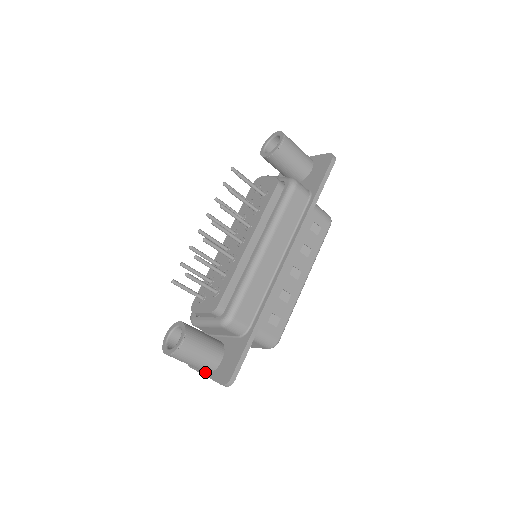
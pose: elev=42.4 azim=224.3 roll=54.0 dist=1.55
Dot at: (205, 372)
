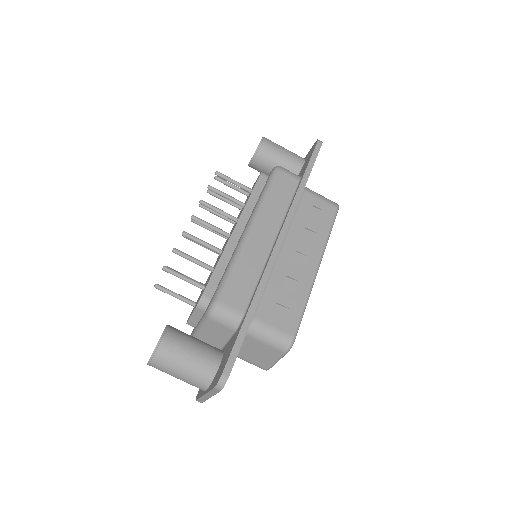
Dot at: (205, 391)
